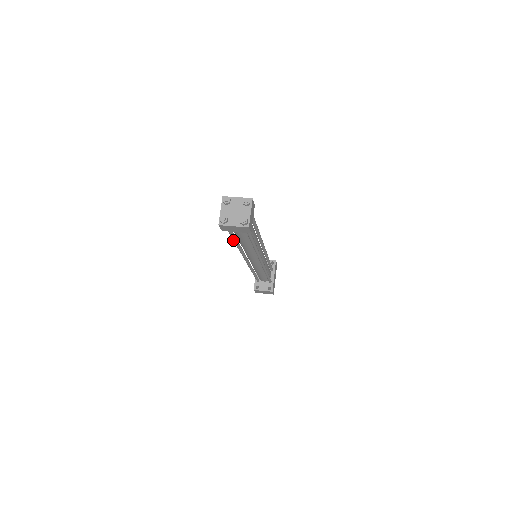
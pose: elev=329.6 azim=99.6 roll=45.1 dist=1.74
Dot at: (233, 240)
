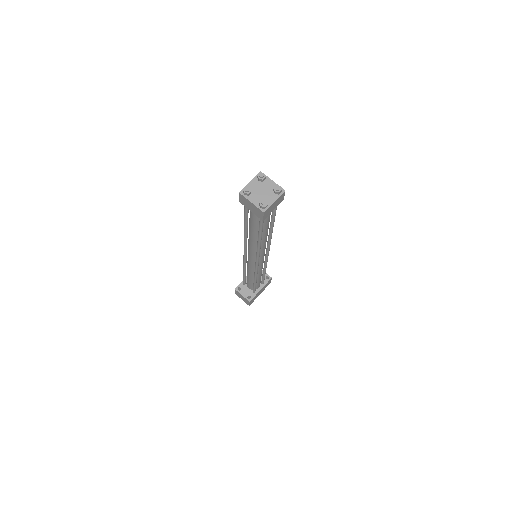
Dot at: (244, 221)
